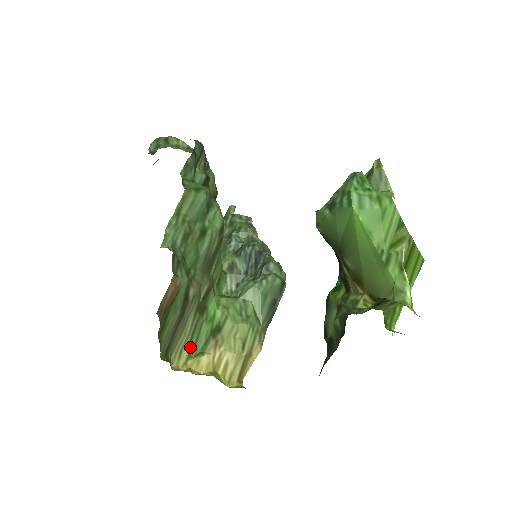
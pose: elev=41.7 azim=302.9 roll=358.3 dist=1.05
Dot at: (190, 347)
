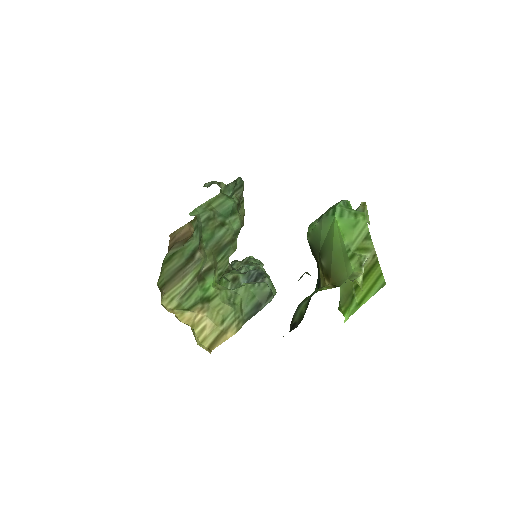
Dot at: (181, 301)
